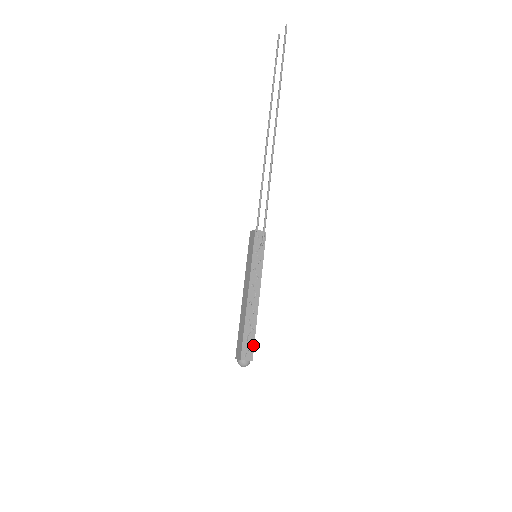
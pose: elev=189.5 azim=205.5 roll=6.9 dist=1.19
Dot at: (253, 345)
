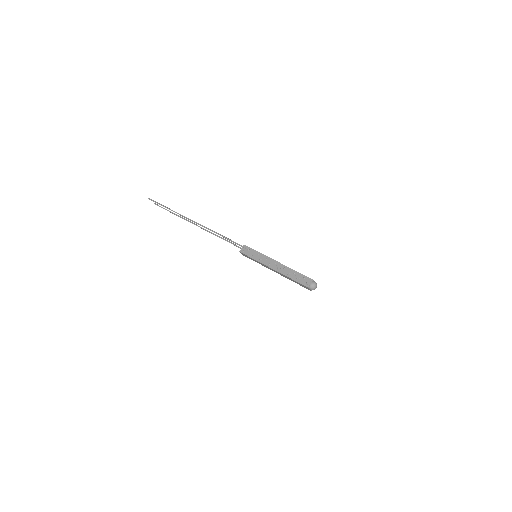
Dot at: (304, 276)
